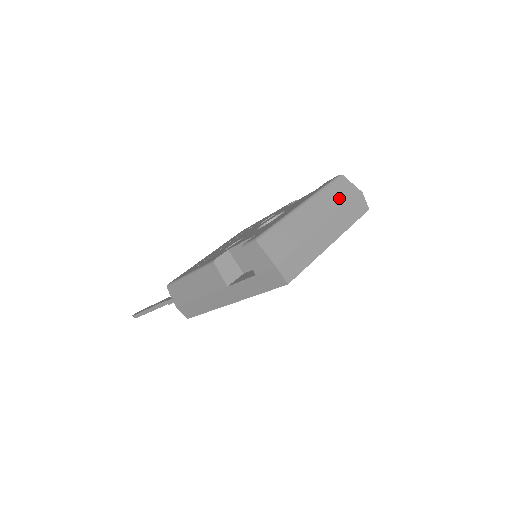
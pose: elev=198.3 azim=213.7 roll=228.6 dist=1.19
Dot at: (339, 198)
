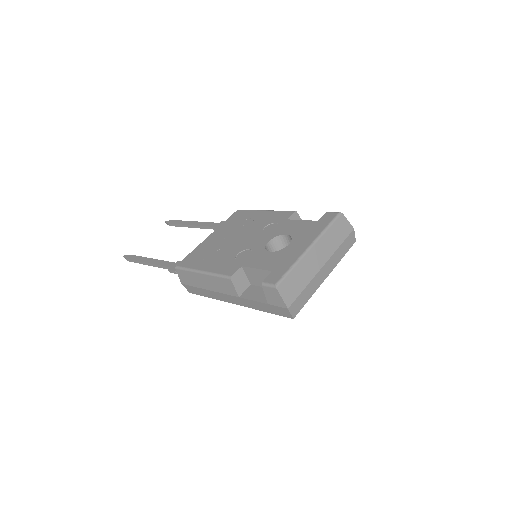
Dot at: (337, 237)
